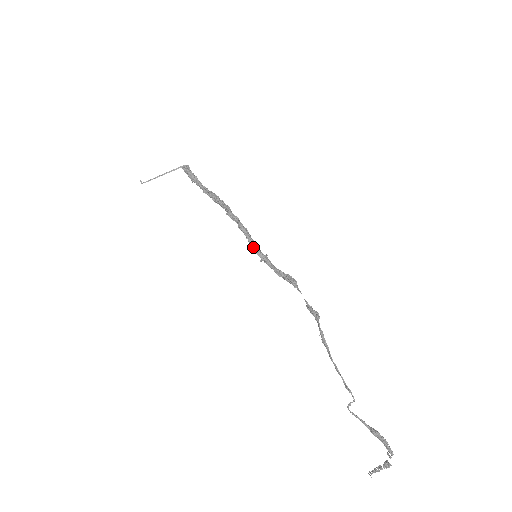
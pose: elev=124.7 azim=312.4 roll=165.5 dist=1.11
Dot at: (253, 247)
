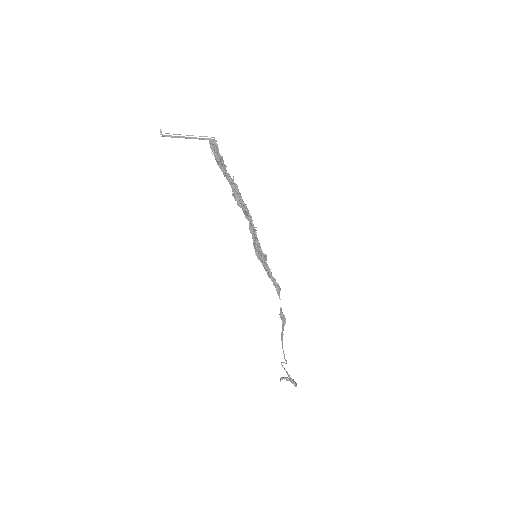
Dot at: (256, 250)
